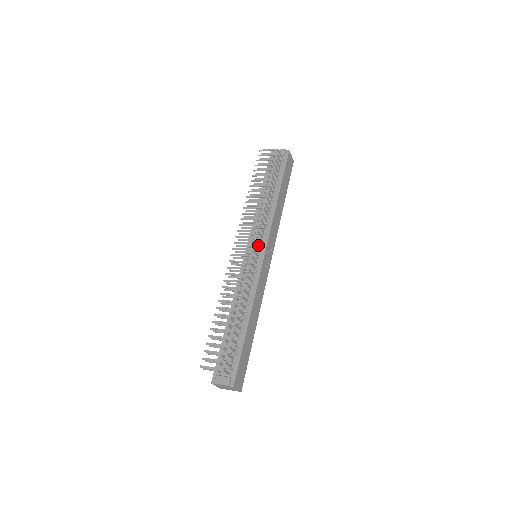
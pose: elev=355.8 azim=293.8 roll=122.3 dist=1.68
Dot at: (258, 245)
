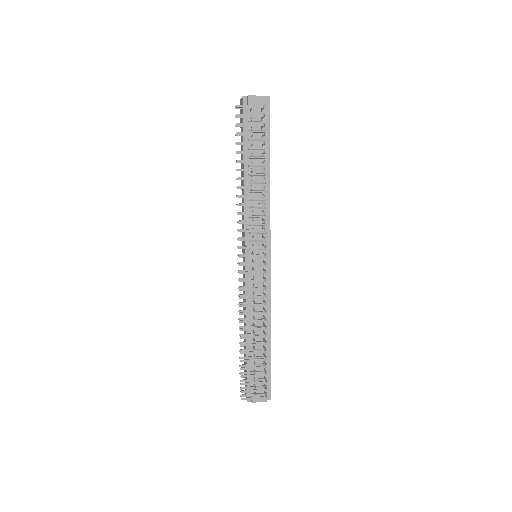
Dot at: occluded
